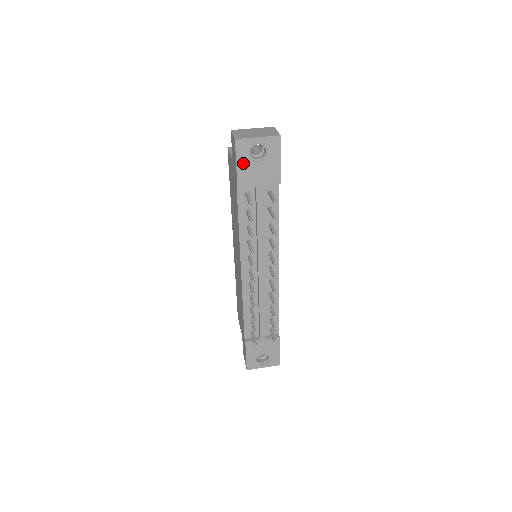
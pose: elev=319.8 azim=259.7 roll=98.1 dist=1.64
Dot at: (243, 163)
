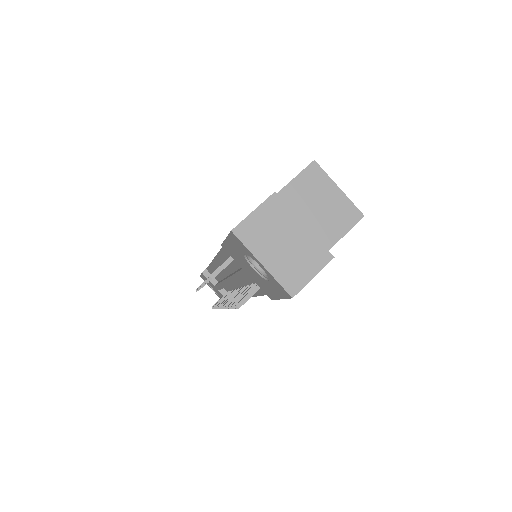
Dot at: (235, 247)
